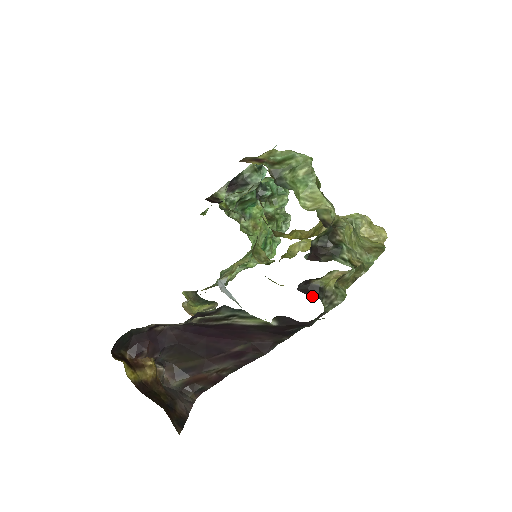
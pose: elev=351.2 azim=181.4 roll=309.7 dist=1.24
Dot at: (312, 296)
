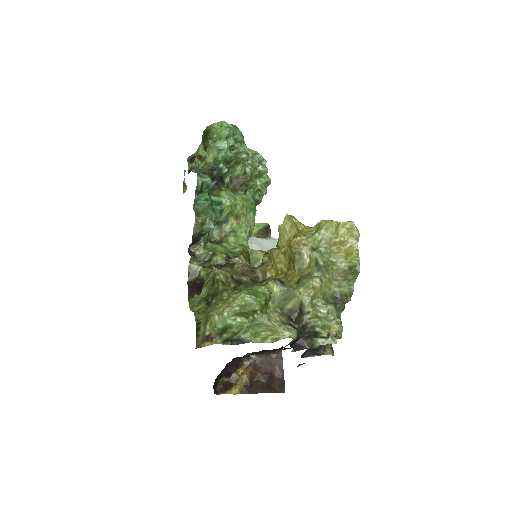
Dot at: (315, 355)
